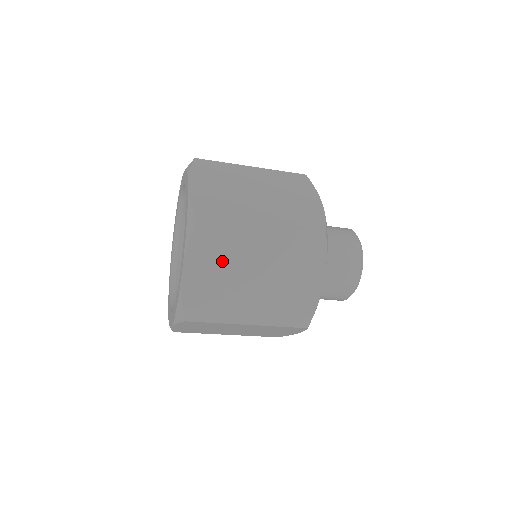
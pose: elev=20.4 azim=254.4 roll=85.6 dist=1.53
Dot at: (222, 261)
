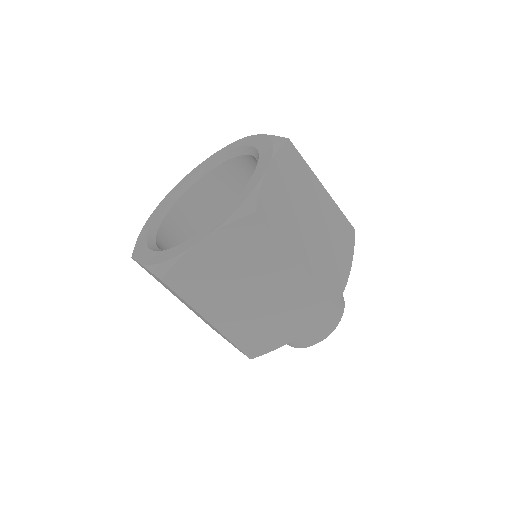
Dot at: (240, 261)
